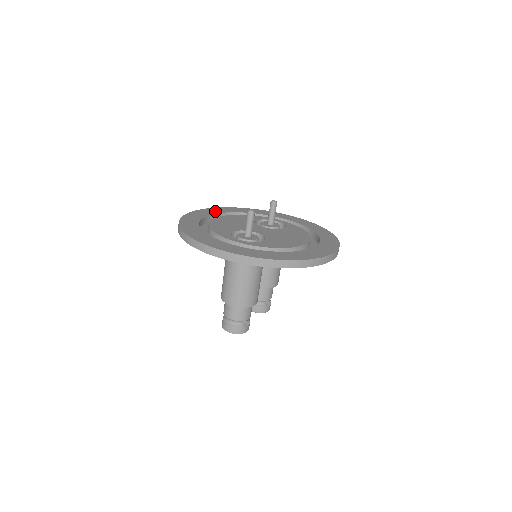
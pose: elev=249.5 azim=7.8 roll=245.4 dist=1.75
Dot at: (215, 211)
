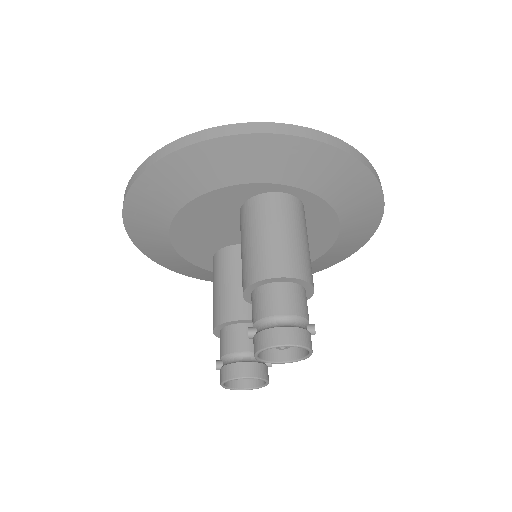
Dot at: occluded
